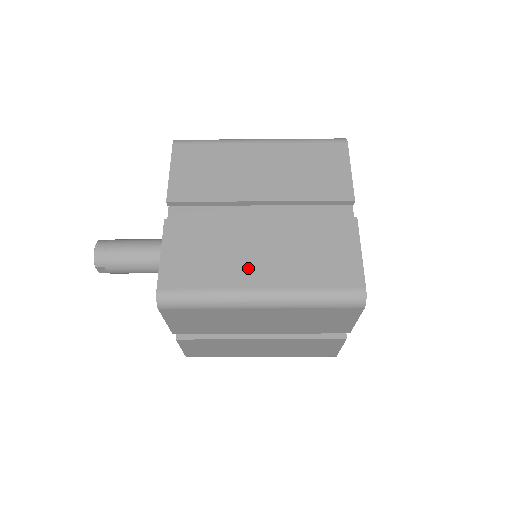
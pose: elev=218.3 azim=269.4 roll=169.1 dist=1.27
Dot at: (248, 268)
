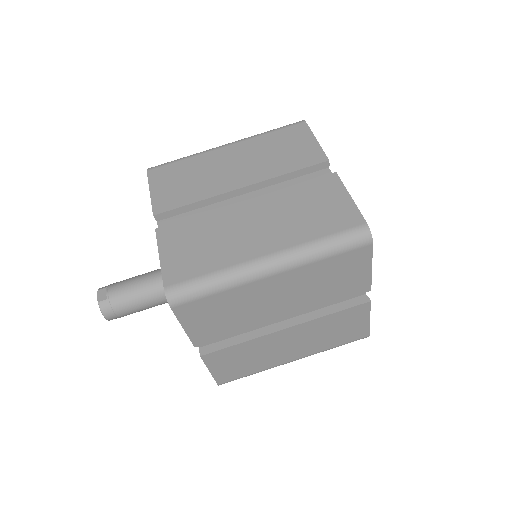
Dot at: occluded
